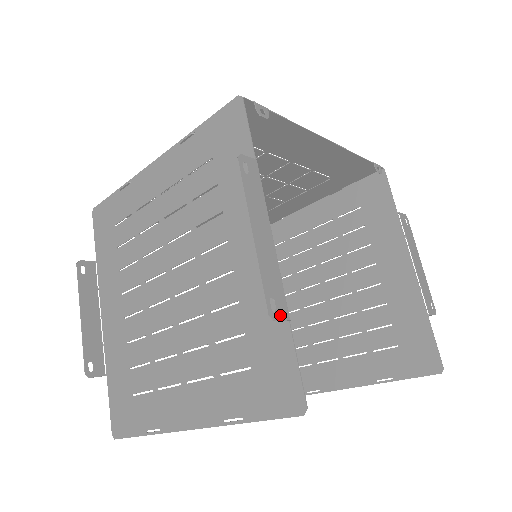
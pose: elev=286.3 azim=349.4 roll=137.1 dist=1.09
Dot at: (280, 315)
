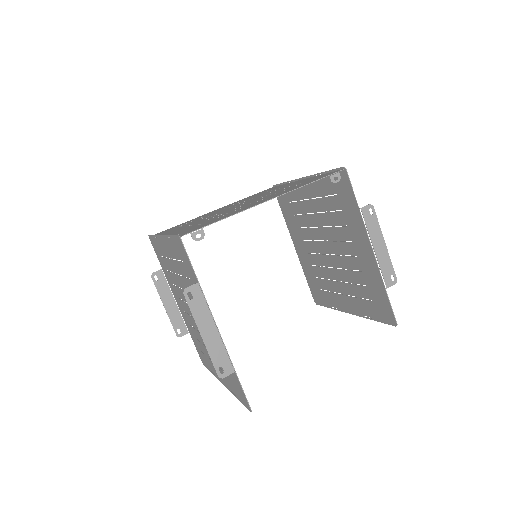
Dot at: (227, 373)
